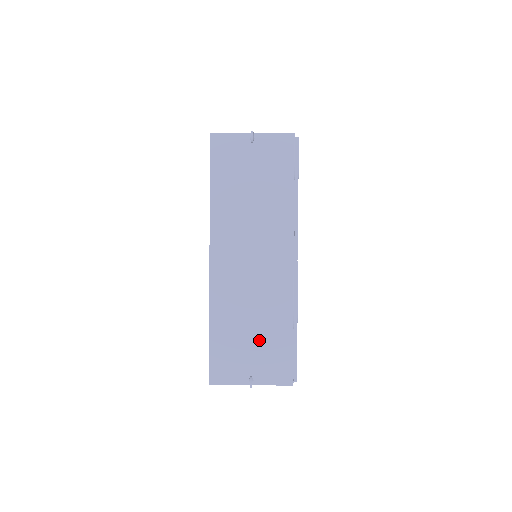
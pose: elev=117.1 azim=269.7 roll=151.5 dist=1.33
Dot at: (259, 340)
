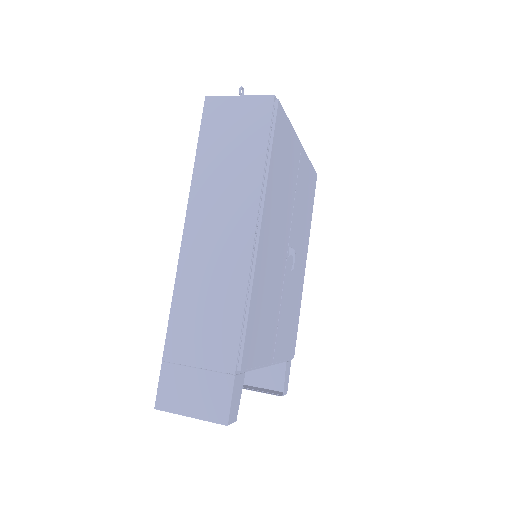
Dot at: occluded
